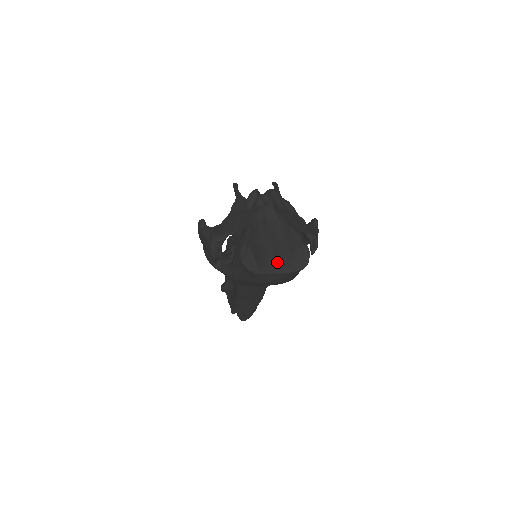
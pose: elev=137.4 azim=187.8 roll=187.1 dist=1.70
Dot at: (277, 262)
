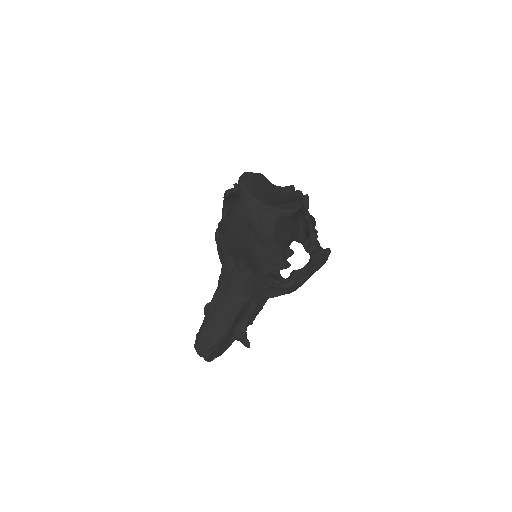
Dot at: (267, 199)
